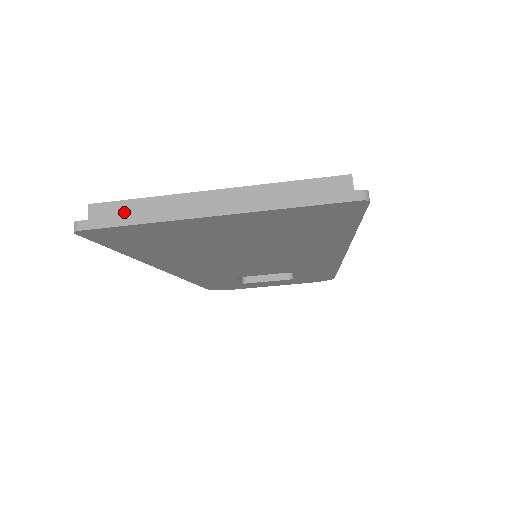
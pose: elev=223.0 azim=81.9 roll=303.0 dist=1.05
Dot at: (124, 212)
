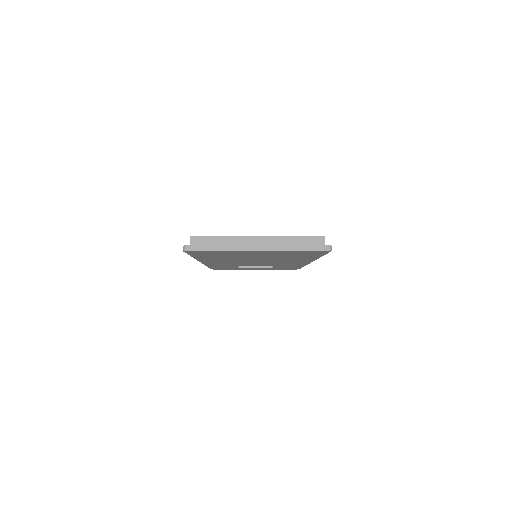
Dot at: (209, 242)
